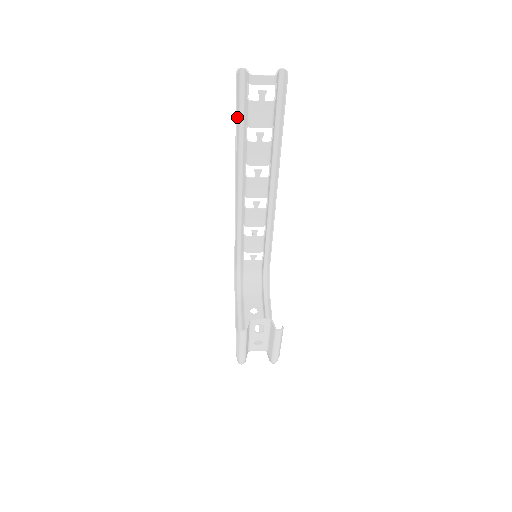
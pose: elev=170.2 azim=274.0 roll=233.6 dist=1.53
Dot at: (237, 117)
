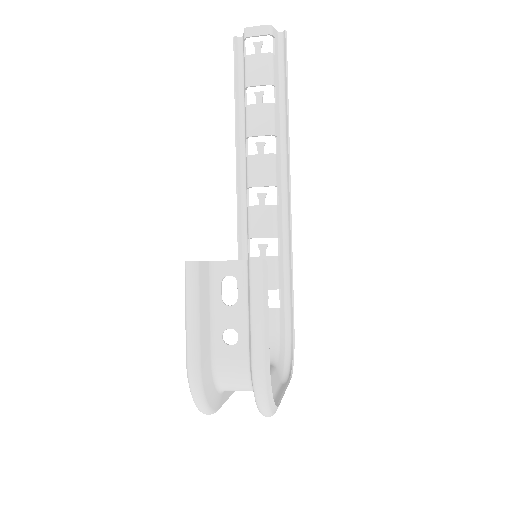
Dot at: (236, 87)
